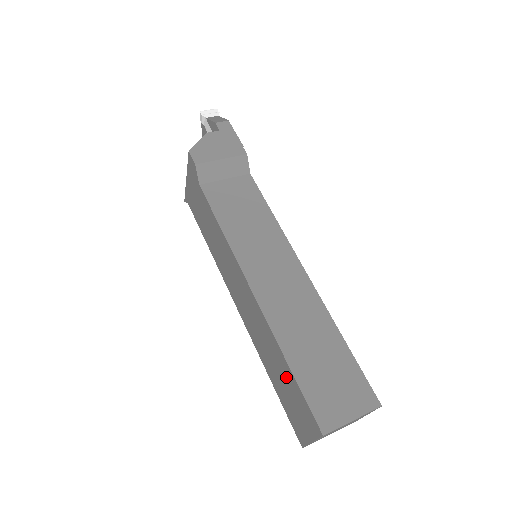
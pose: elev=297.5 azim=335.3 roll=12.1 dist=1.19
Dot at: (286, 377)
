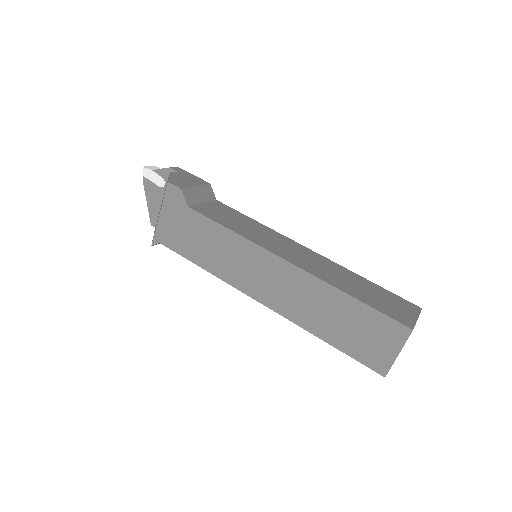
Dot at: (352, 314)
